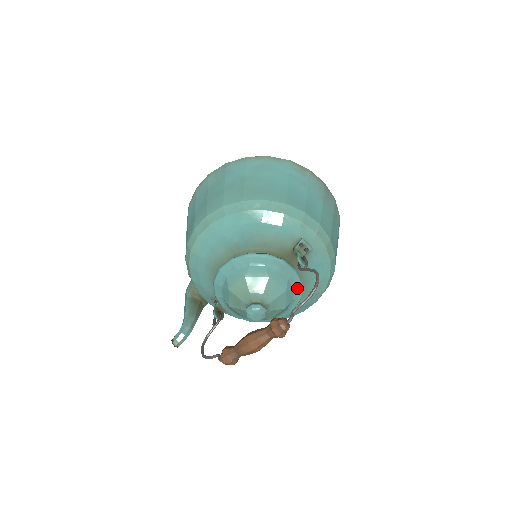
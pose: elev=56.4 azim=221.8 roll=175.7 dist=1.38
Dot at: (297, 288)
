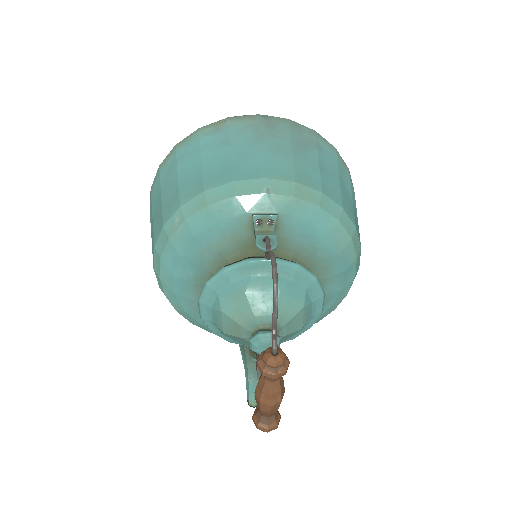
Dot at: (296, 274)
